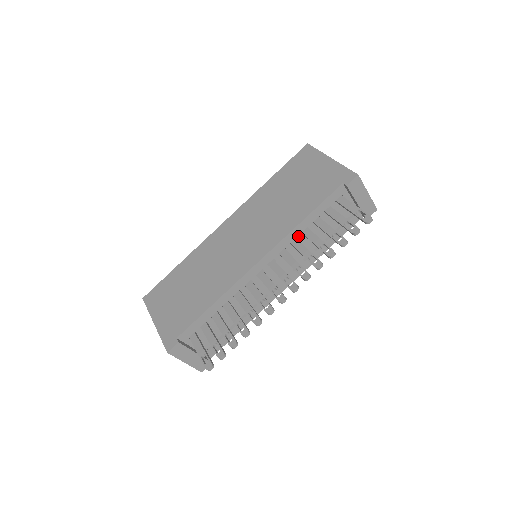
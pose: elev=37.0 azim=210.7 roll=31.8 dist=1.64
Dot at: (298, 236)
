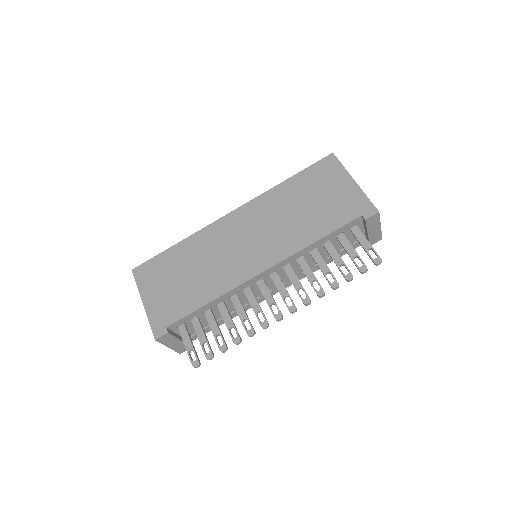
Dot at: (305, 254)
